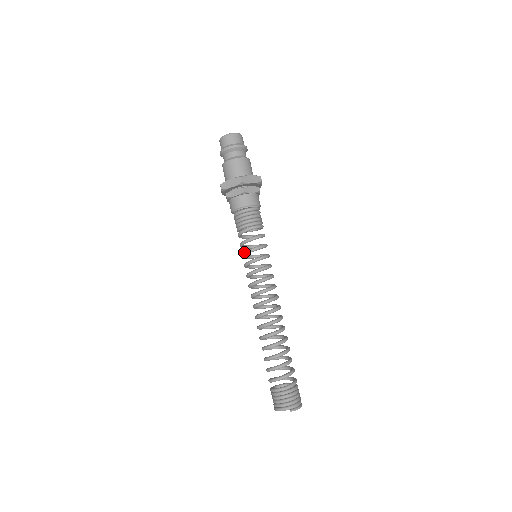
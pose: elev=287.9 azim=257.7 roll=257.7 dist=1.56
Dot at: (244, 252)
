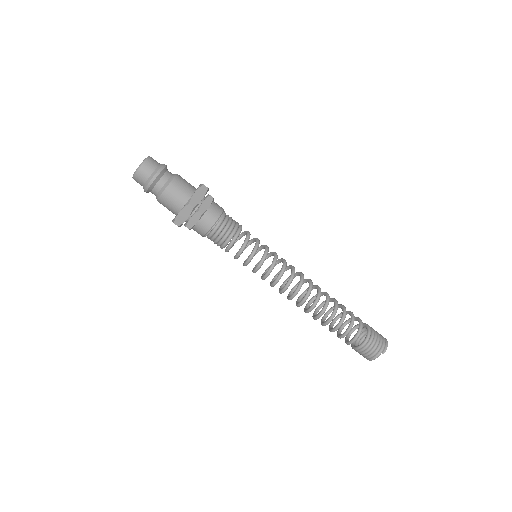
Dot at: (245, 263)
